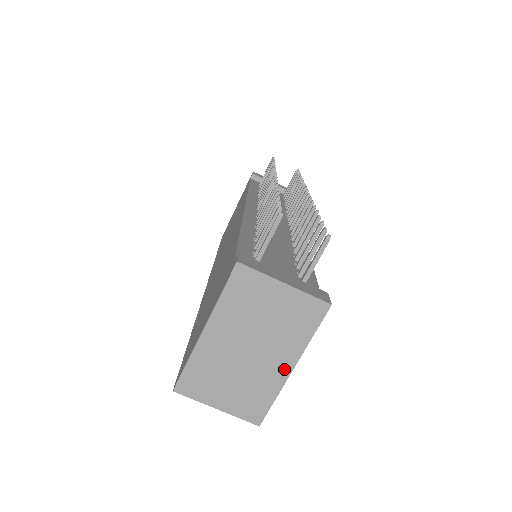
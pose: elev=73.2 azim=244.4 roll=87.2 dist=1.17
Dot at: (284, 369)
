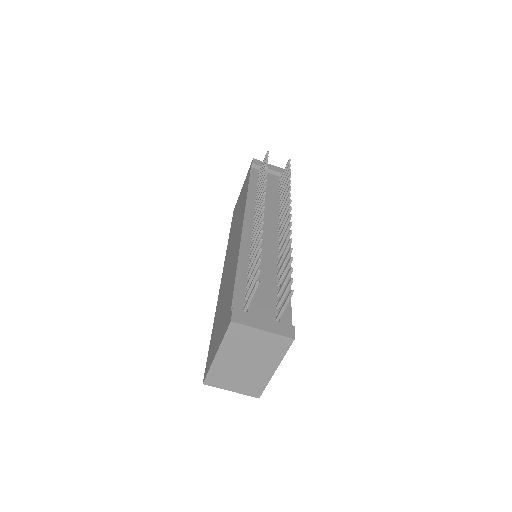
Dot at: (270, 371)
